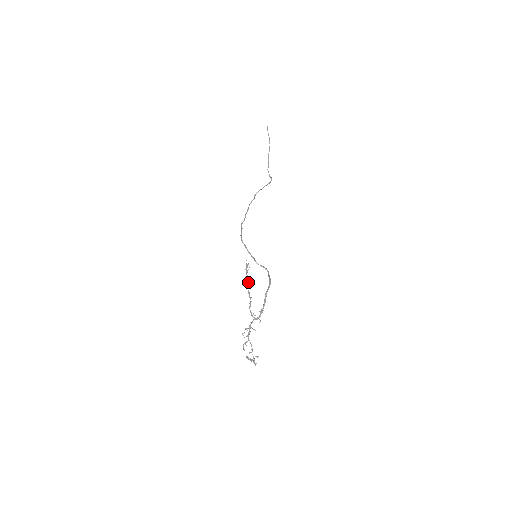
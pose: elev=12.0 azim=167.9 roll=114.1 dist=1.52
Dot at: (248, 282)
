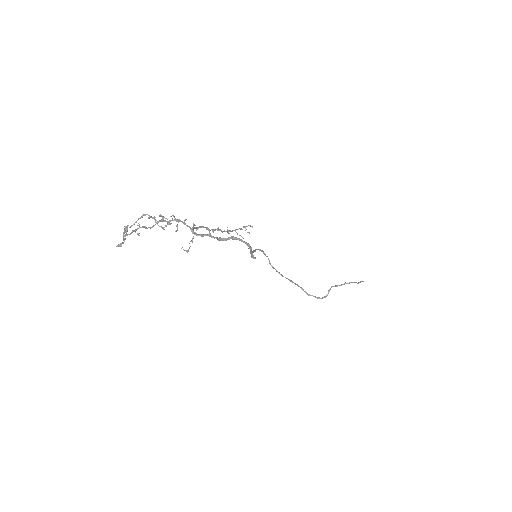
Dot at: (228, 231)
